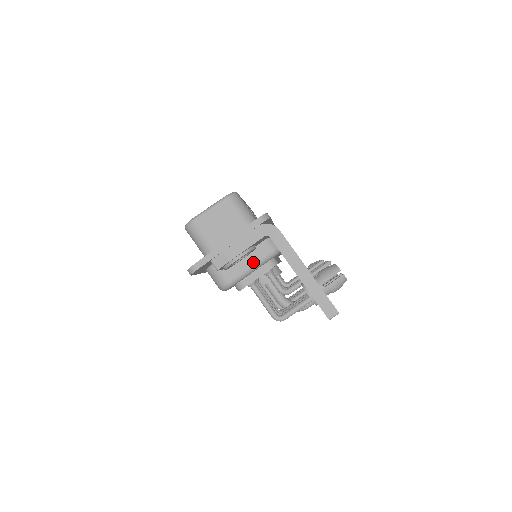
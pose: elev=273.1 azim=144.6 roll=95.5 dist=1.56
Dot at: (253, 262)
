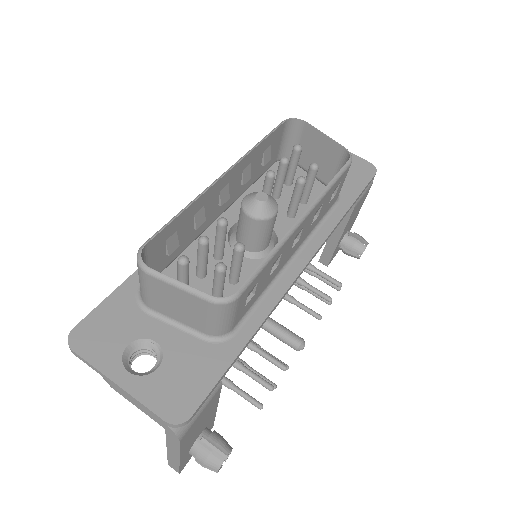
Dot at: occluded
